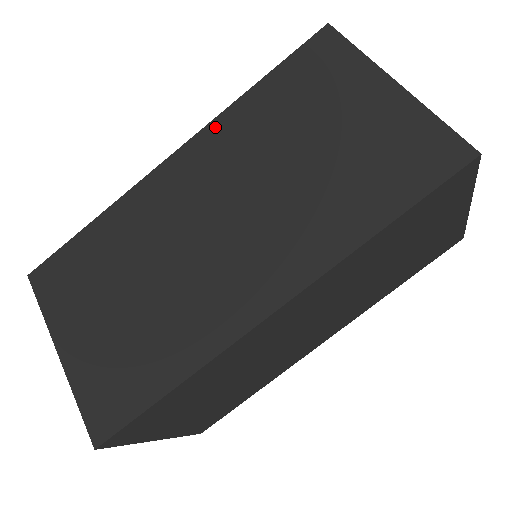
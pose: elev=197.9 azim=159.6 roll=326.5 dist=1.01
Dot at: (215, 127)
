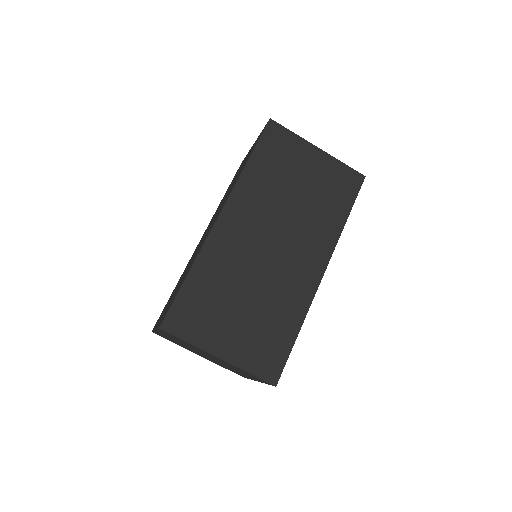
Dot at: (238, 190)
